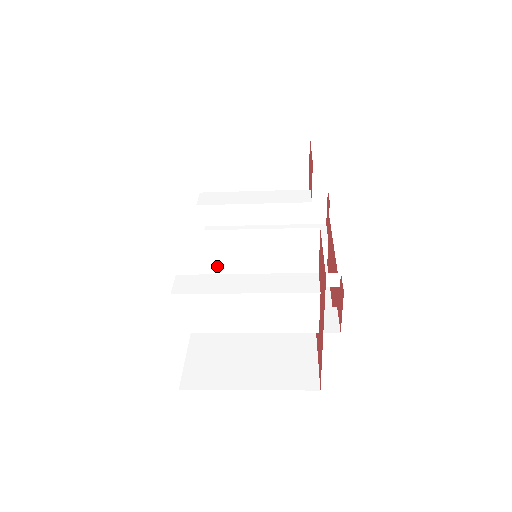
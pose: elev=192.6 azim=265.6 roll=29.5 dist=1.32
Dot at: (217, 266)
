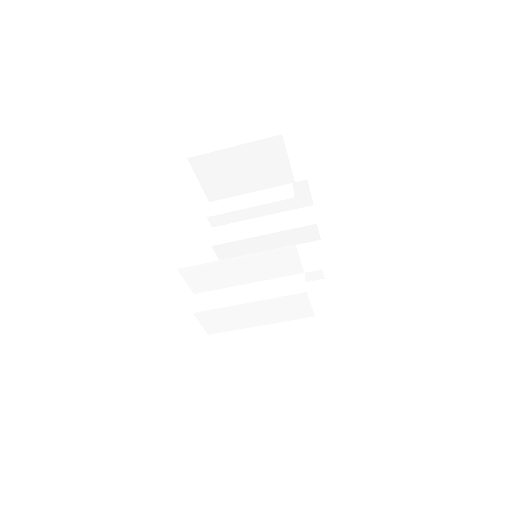
Dot at: (223, 283)
